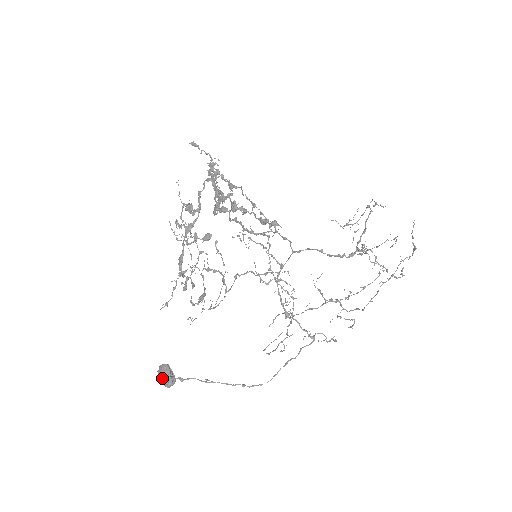
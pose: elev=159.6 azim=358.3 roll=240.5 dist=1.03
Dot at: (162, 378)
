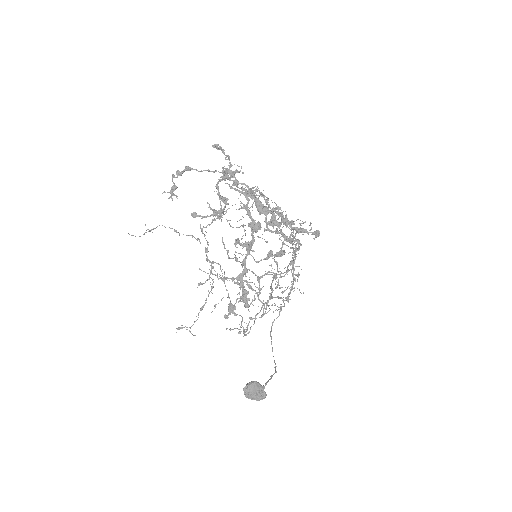
Dot at: (256, 395)
